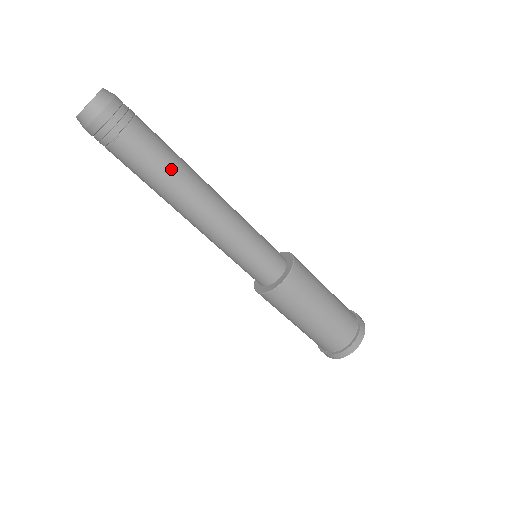
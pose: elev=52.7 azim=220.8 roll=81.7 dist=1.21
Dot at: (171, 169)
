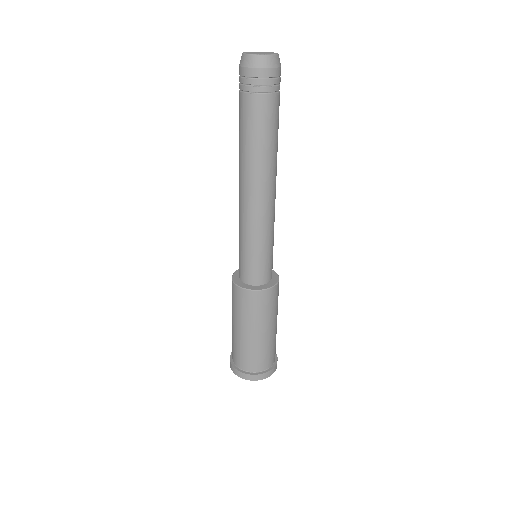
Dot at: occluded
